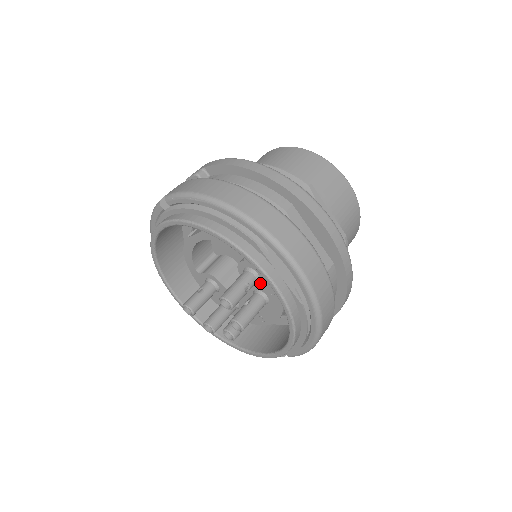
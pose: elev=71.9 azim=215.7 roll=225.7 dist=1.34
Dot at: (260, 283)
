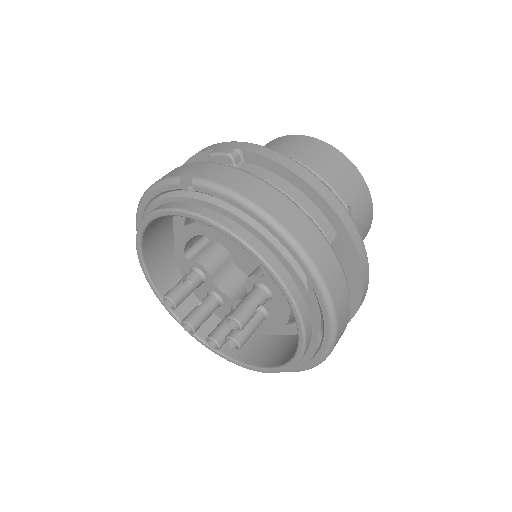
Dot at: (268, 301)
